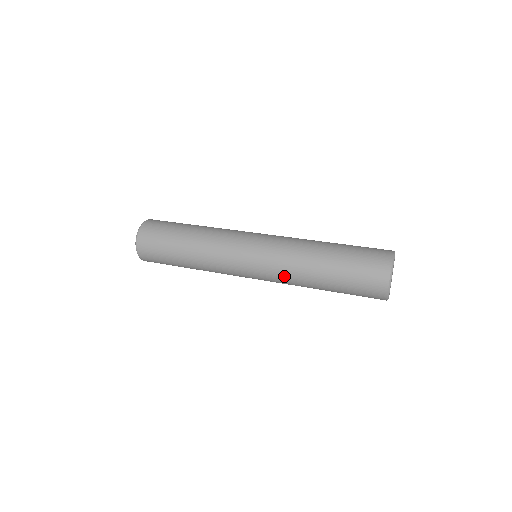
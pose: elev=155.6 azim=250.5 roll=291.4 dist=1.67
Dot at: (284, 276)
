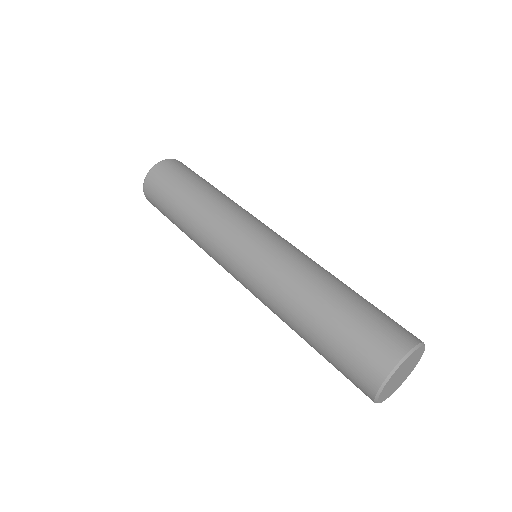
Dot at: (265, 304)
